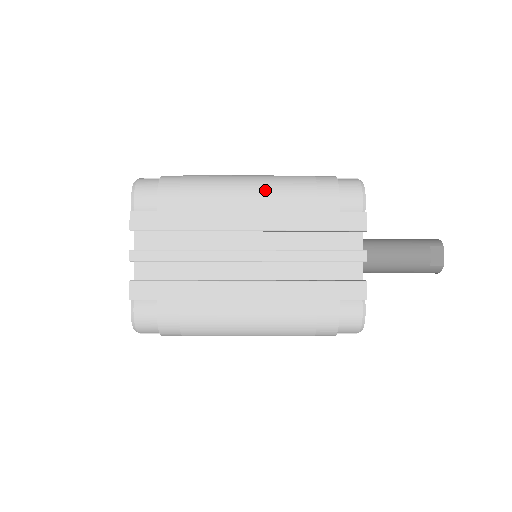
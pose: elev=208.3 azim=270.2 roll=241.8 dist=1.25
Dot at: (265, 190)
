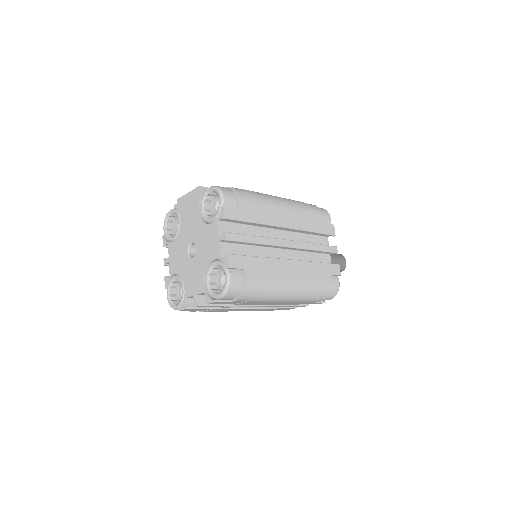
Dot at: (293, 300)
